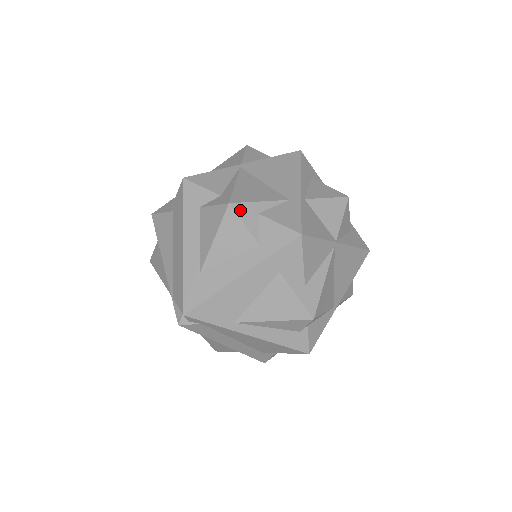
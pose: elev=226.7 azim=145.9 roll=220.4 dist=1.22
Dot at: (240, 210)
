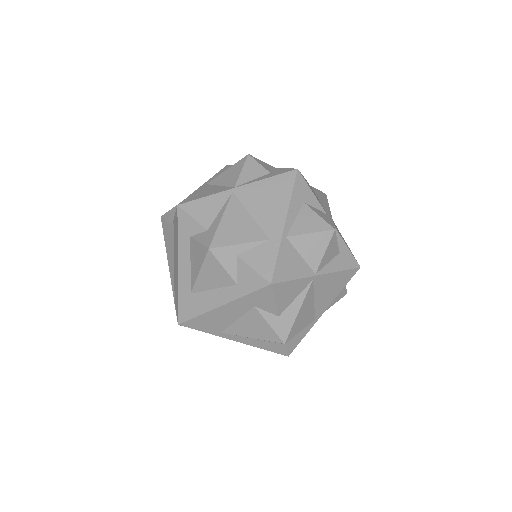
Dot at: (219, 254)
